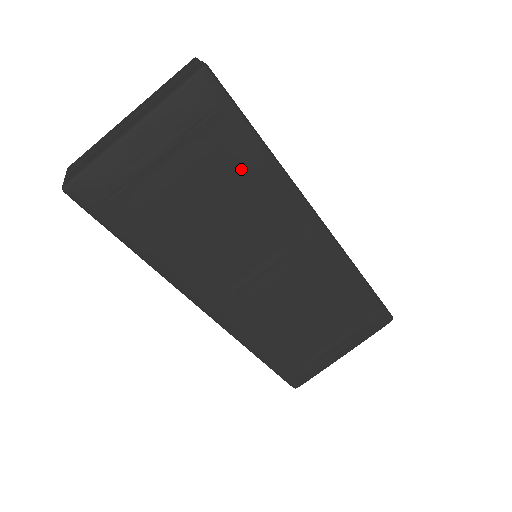
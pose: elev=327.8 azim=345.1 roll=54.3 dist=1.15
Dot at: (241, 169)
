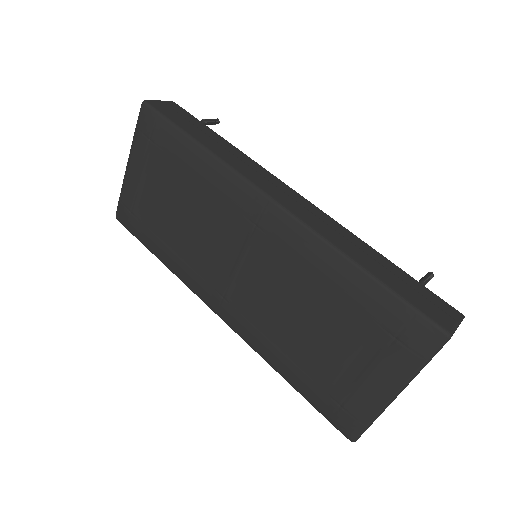
Dot at: (184, 167)
